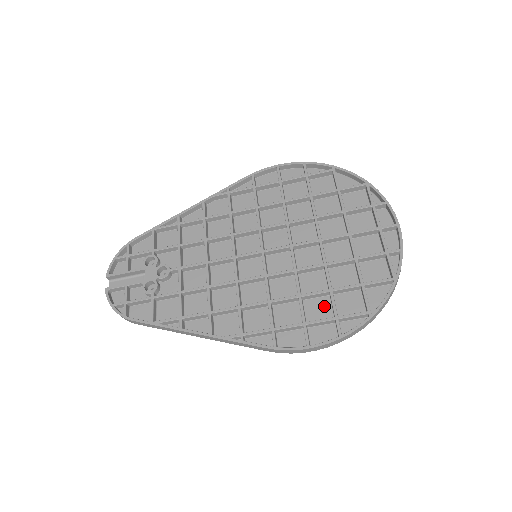
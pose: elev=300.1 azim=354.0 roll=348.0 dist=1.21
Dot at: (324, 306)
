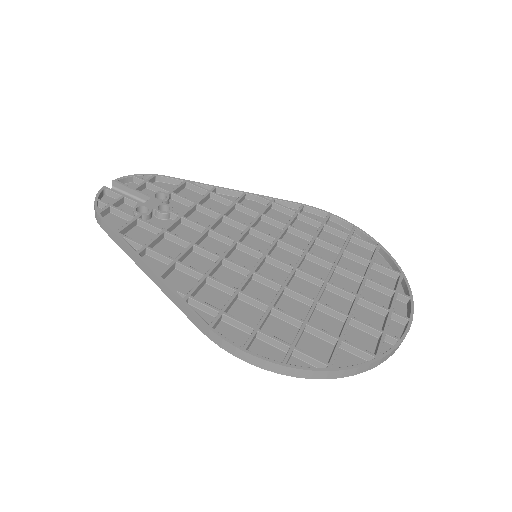
Dot at: (287, 333)
